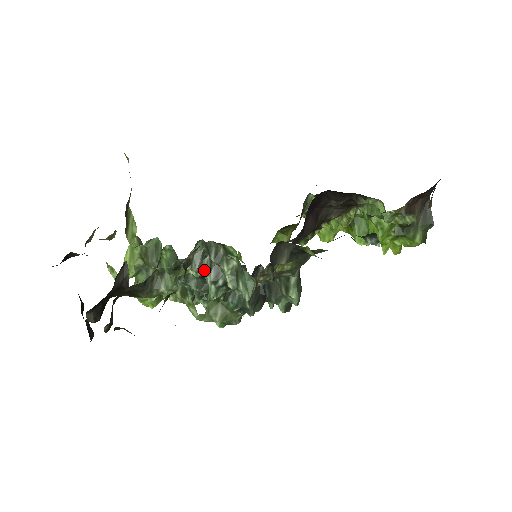
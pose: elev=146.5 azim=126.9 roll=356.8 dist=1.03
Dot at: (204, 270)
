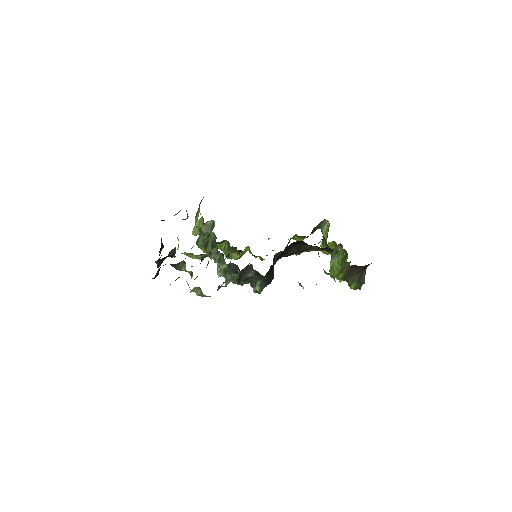
Dot at: occluded
